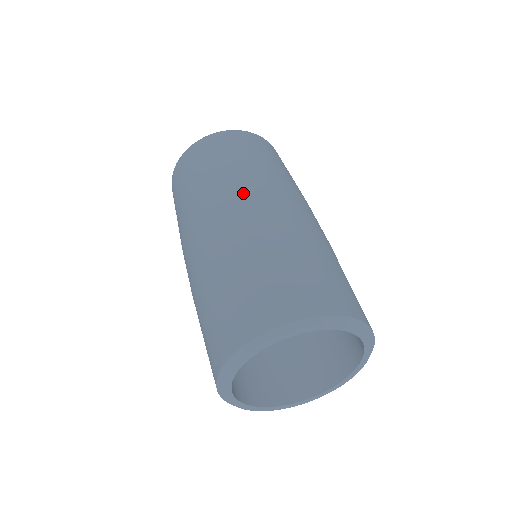
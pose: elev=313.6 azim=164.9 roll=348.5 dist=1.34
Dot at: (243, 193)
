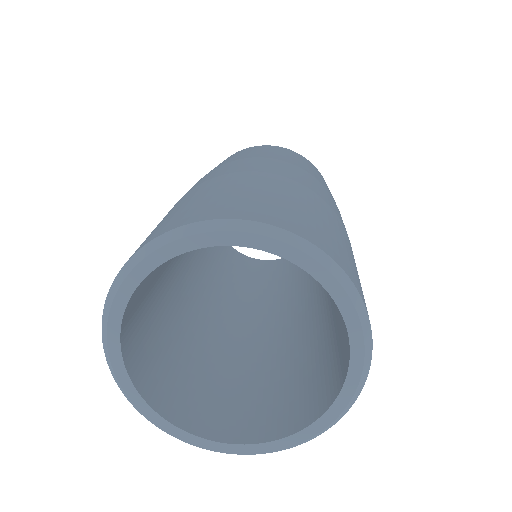
Dot at: occluded
